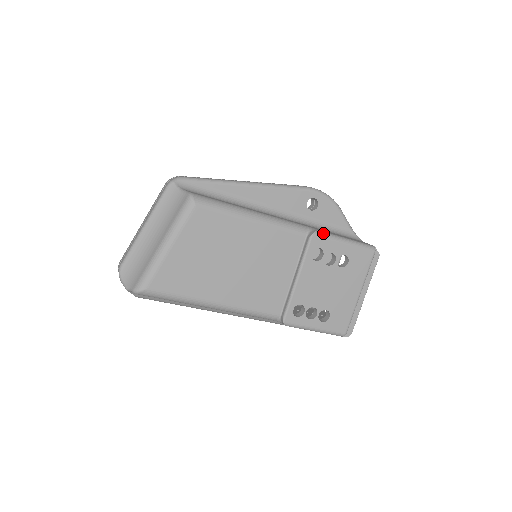
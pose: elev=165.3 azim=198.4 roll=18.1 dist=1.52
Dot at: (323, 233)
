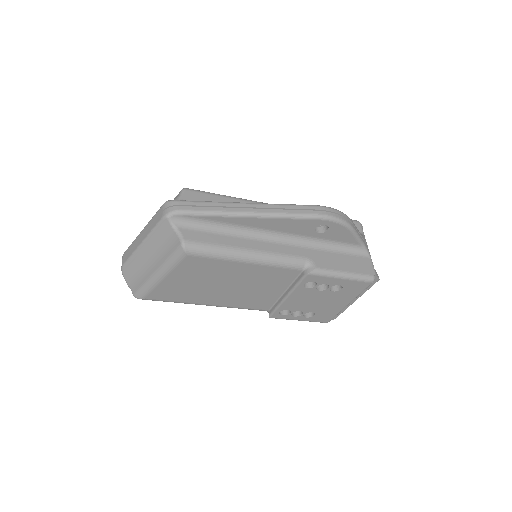
Dot at: (320, 272)
